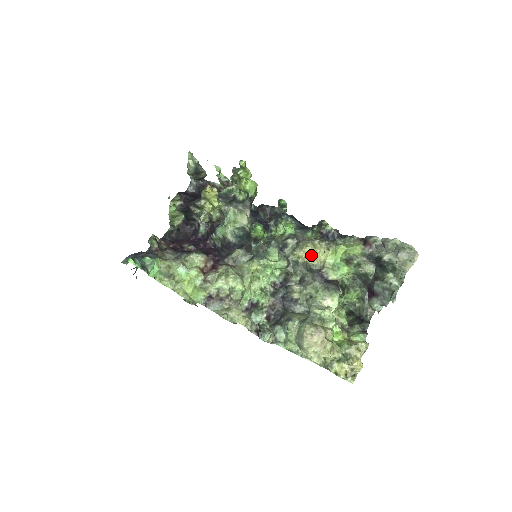
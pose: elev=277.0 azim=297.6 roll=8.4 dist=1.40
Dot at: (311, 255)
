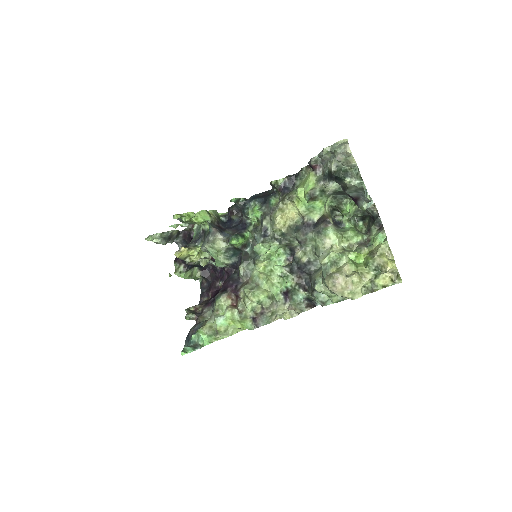
Dot at: (286, 220)
